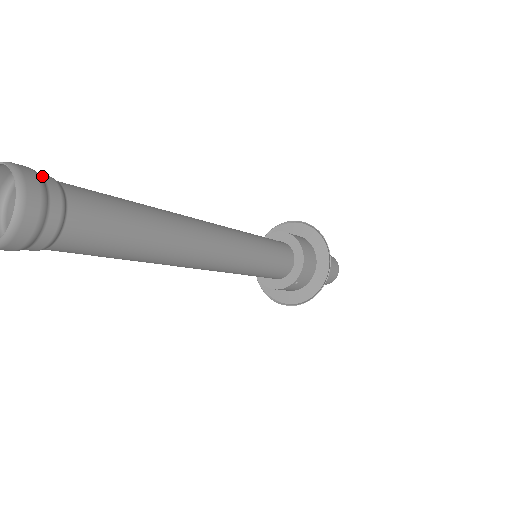
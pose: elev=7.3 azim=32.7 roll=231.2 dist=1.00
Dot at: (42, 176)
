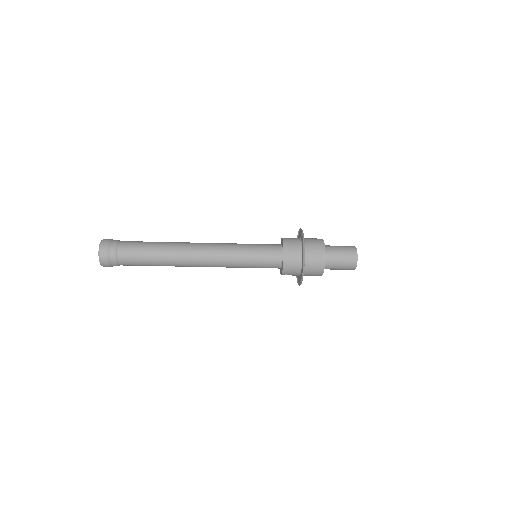
Dot at: (111, 246)
